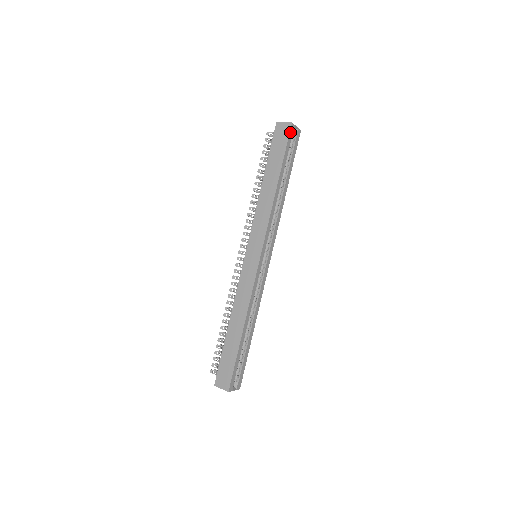
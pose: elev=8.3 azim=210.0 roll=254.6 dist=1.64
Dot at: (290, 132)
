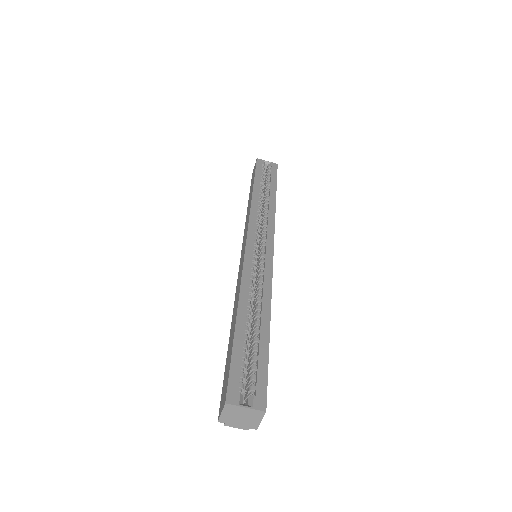
Dot at: (257, 163)
